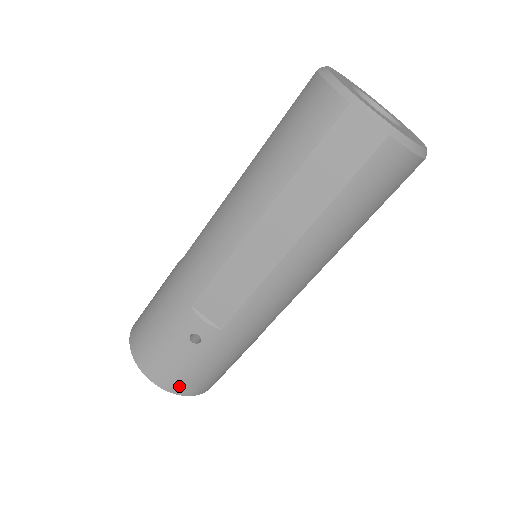
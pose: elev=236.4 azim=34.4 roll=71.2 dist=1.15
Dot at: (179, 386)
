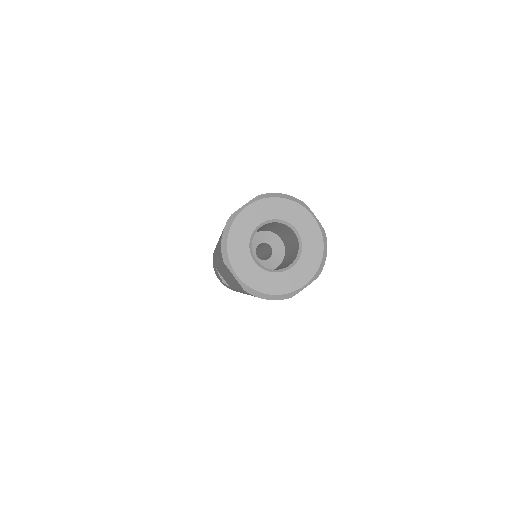
Dot at: occluded
